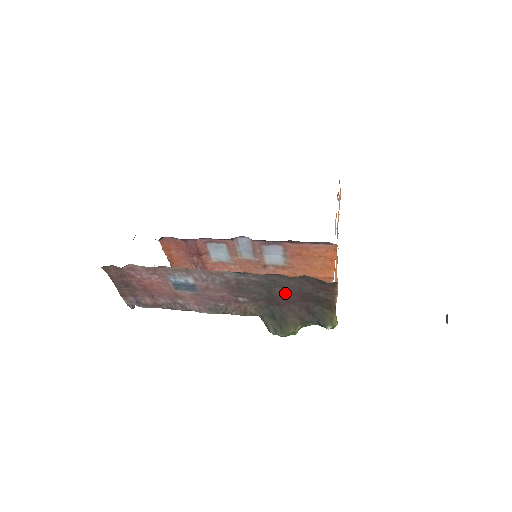
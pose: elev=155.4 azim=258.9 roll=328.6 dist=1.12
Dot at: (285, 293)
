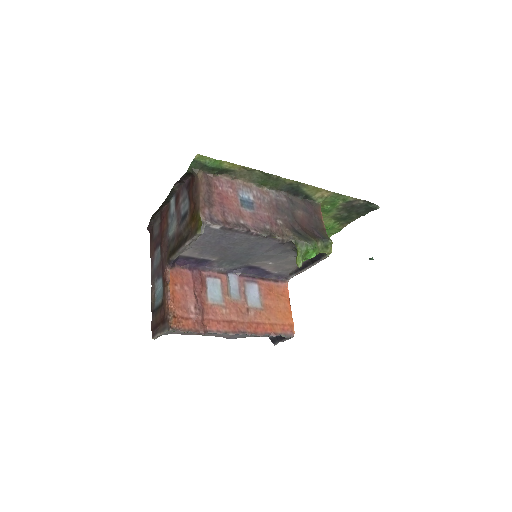
Dot at: (300, 216)
